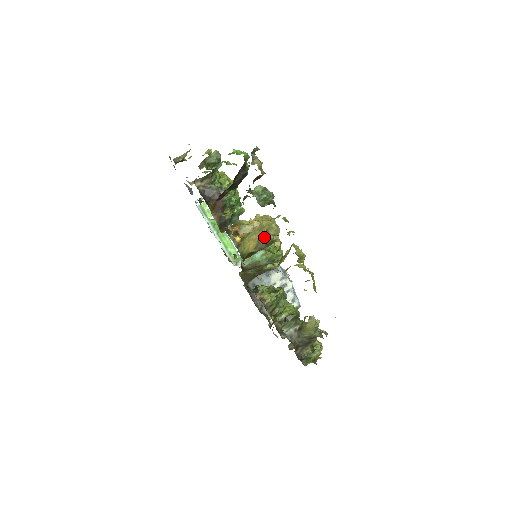
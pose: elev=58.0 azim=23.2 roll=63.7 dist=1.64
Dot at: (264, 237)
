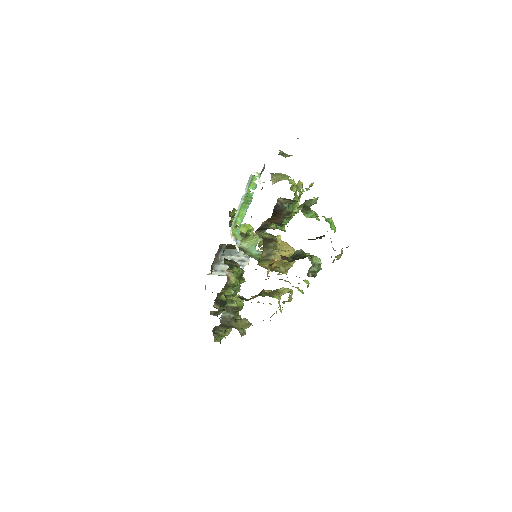
Dot at: (280, 268)
